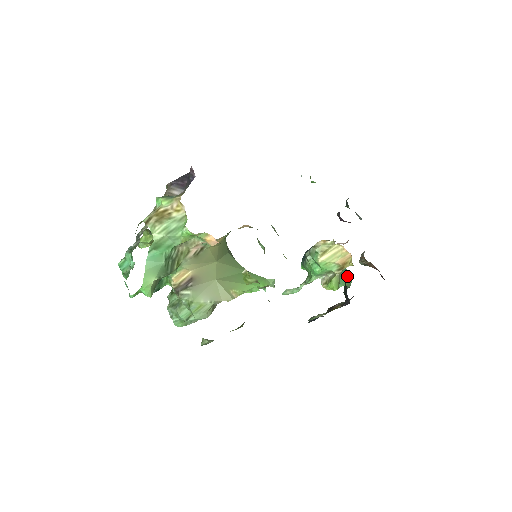
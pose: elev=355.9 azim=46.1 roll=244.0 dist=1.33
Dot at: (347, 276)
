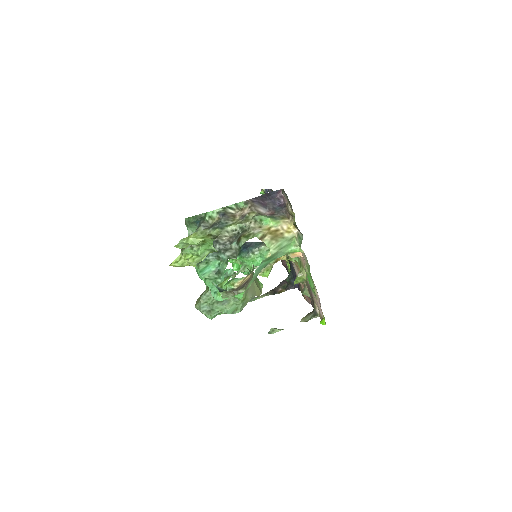
Dot at: occluded
